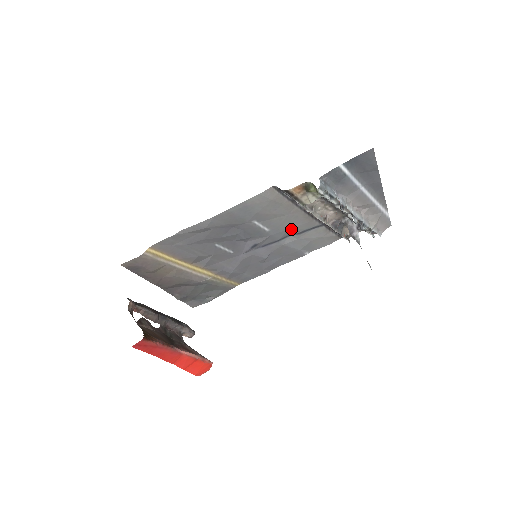
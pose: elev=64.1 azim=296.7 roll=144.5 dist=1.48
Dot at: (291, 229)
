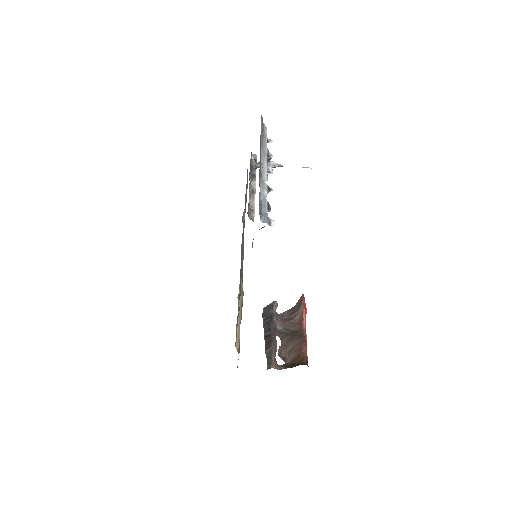
Dot at: occluded
